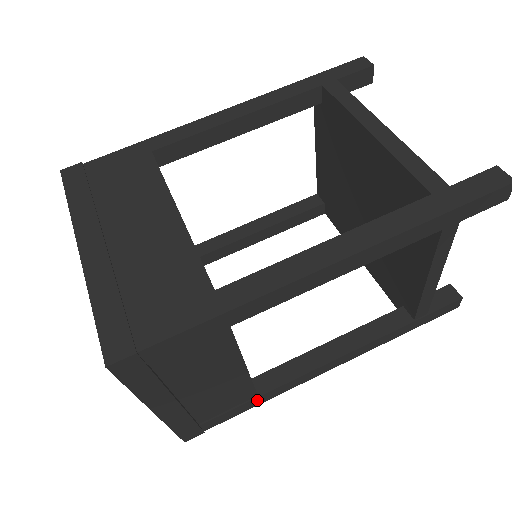
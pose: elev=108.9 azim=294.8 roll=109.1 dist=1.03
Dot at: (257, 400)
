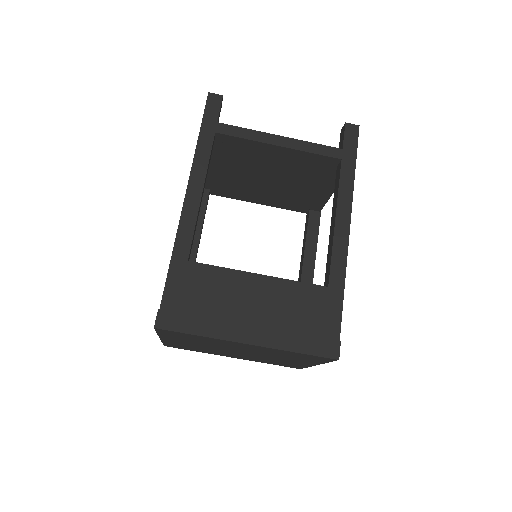
Dot at: occluded
